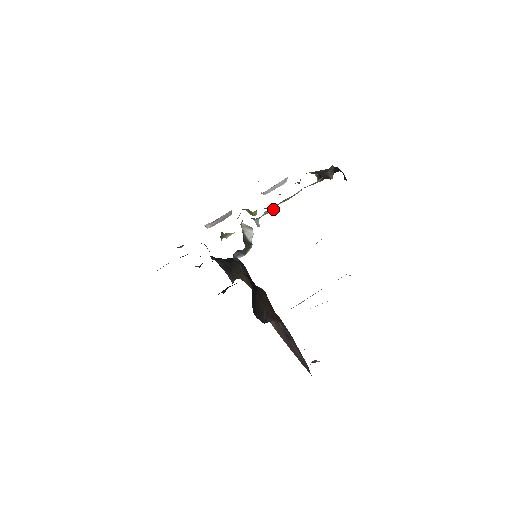
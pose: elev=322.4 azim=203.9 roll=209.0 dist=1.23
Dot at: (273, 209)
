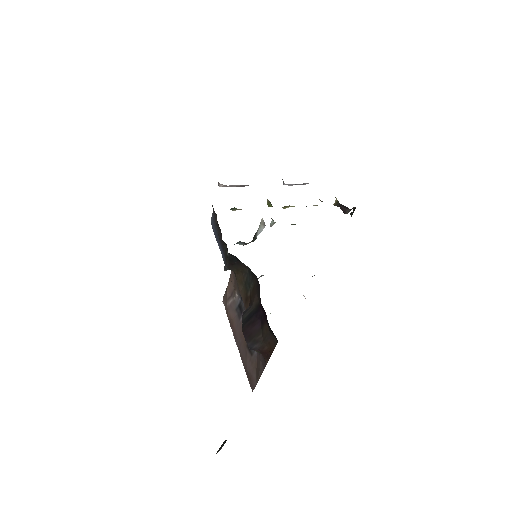
Dot at: (295, 224)
